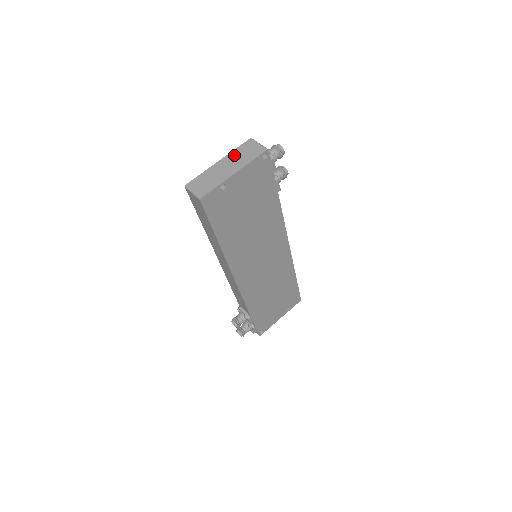
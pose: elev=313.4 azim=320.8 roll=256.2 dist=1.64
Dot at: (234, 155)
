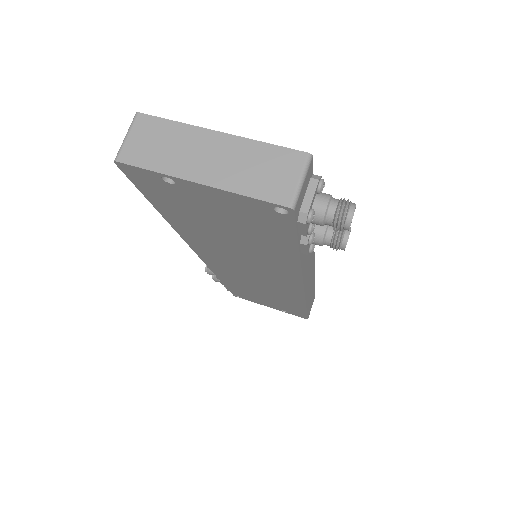
Dot at: (246, 151)
